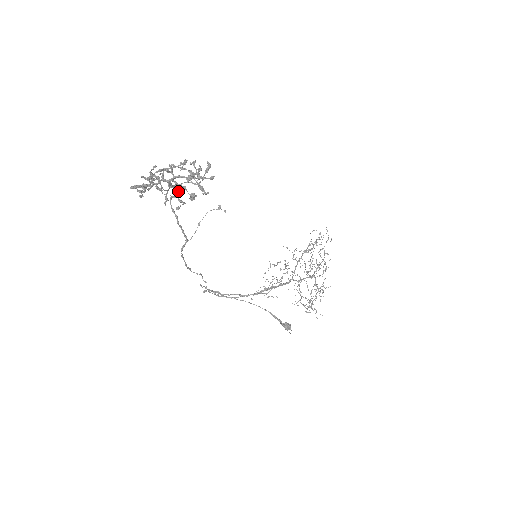
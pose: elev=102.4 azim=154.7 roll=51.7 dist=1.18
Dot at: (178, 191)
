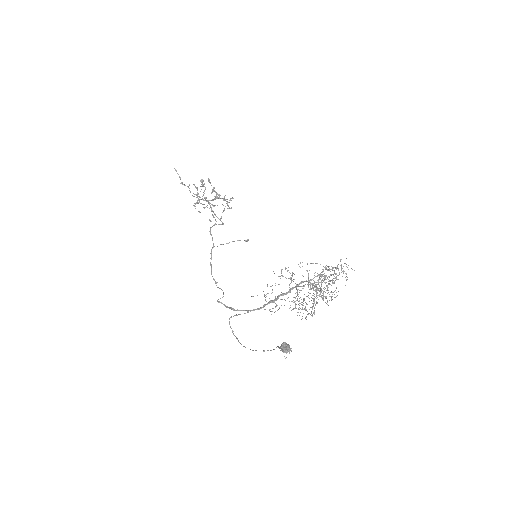
Dot at: (200, 186)
